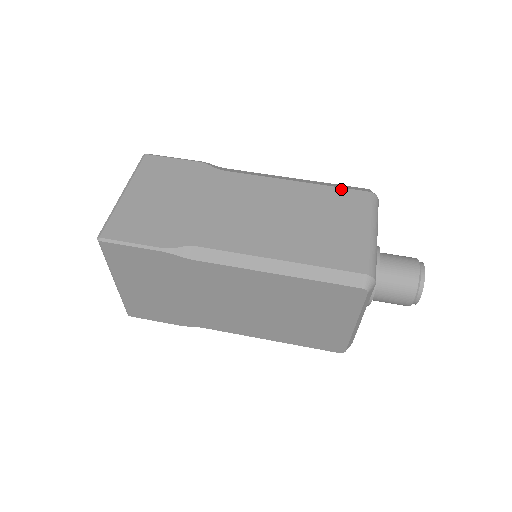
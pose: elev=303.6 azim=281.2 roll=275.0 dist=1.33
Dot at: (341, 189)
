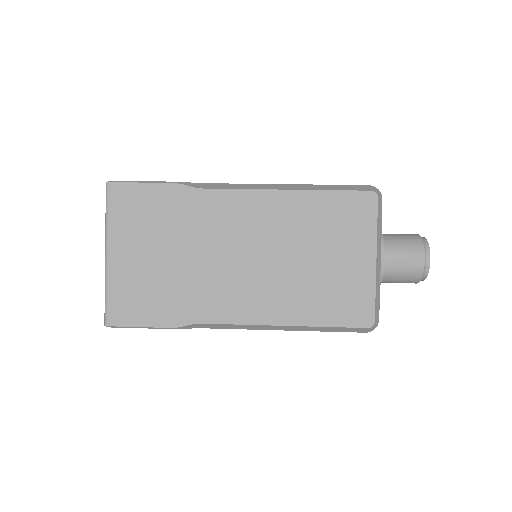
Dot at: occluded
